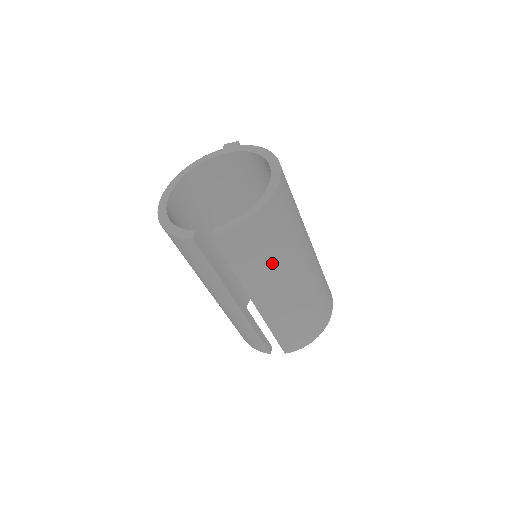
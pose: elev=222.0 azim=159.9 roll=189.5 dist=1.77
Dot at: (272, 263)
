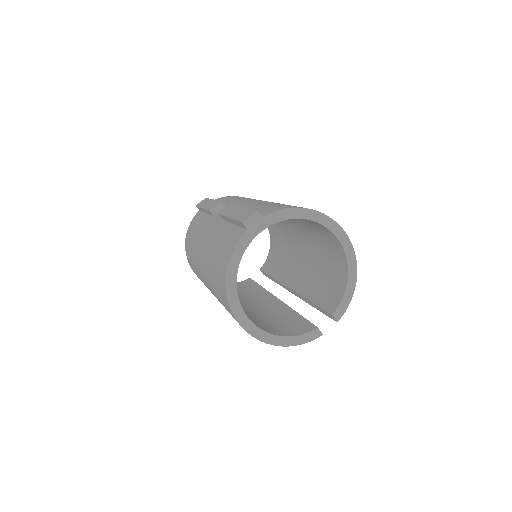
Dot at: occluded
